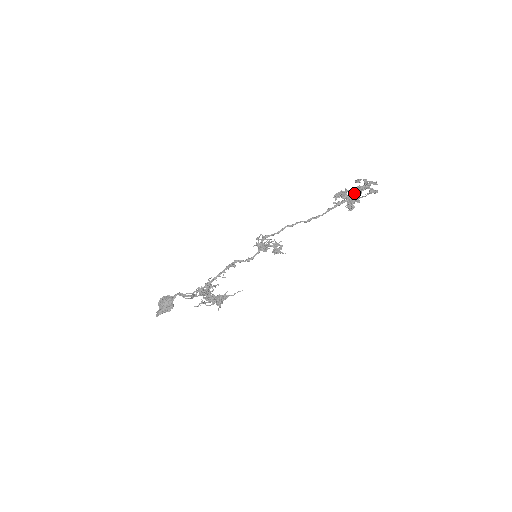
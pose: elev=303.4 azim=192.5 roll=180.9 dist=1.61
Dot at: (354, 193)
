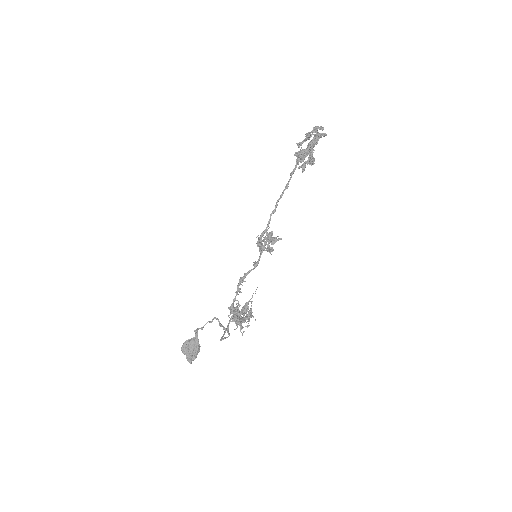
Dot at: (312, 149)
